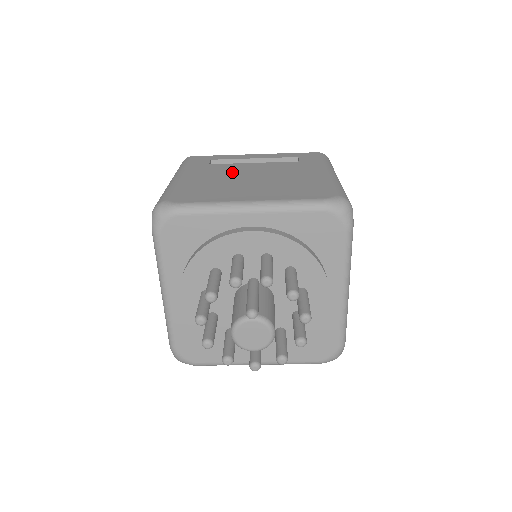
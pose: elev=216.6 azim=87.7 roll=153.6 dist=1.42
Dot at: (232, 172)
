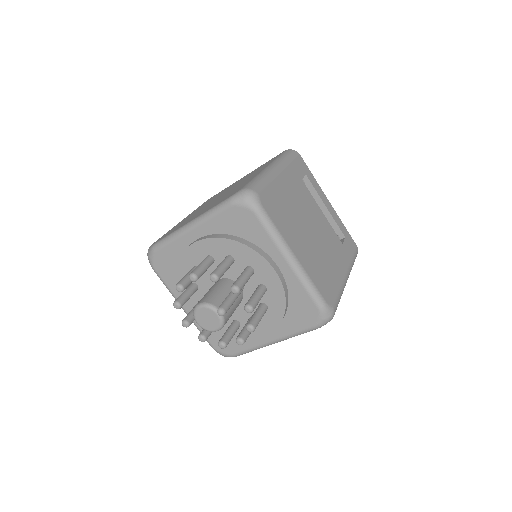
Dot at: (307, 208)
